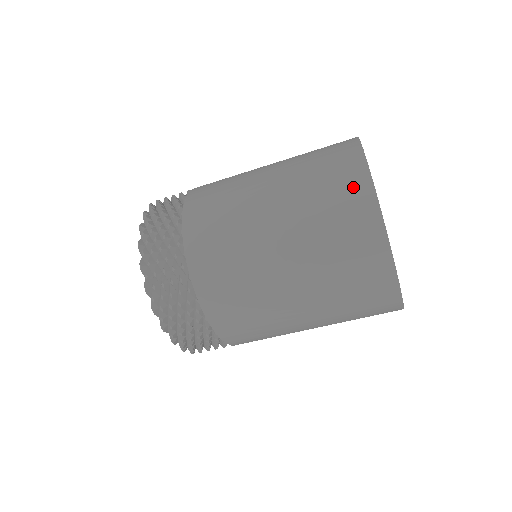
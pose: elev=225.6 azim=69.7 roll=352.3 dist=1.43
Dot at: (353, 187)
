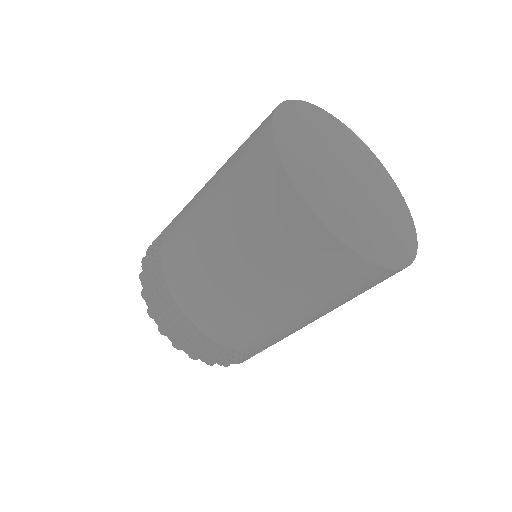
Dot at: (320, 250)
